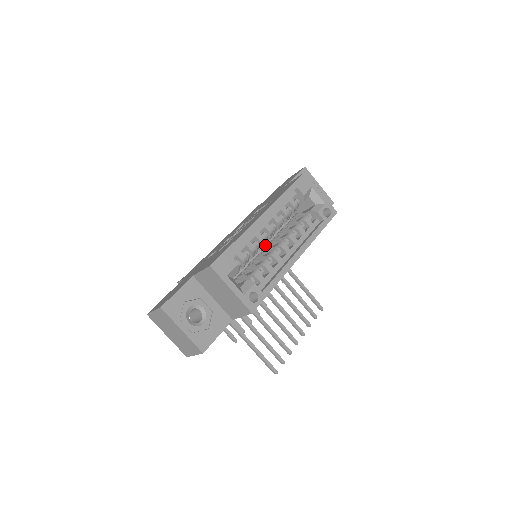
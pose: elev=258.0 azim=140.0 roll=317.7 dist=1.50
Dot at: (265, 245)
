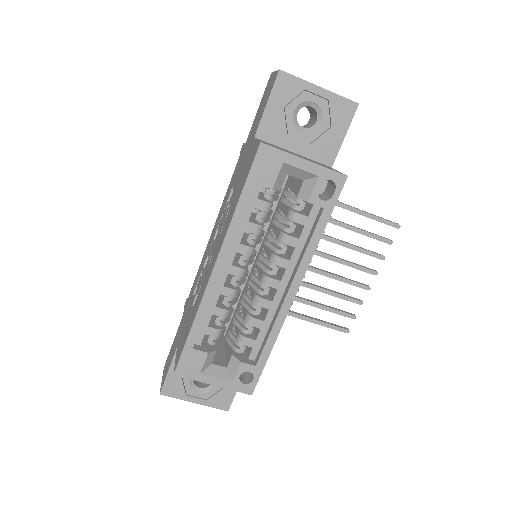
Dot at: (262, 238)
